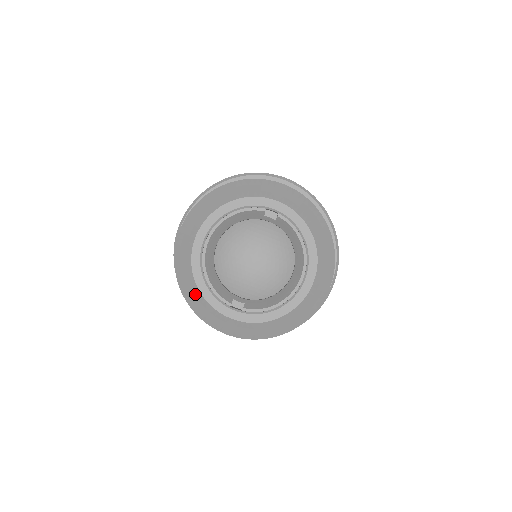
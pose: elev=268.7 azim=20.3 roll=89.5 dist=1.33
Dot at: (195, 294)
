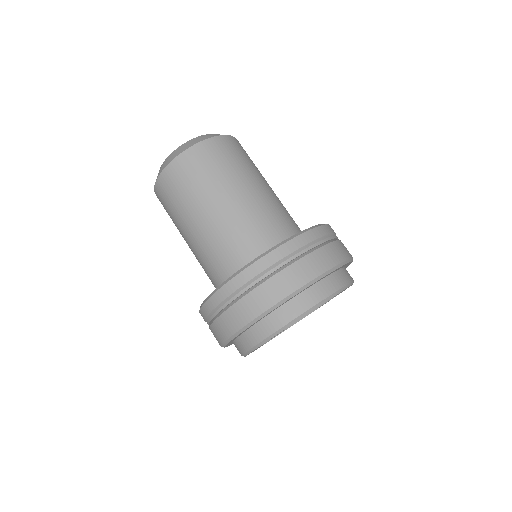
Dot at: occluded
